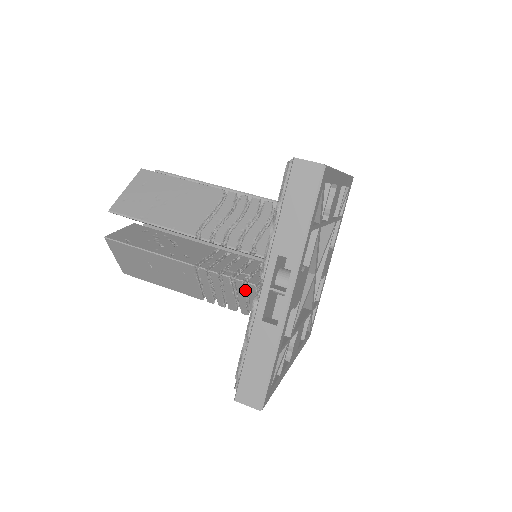
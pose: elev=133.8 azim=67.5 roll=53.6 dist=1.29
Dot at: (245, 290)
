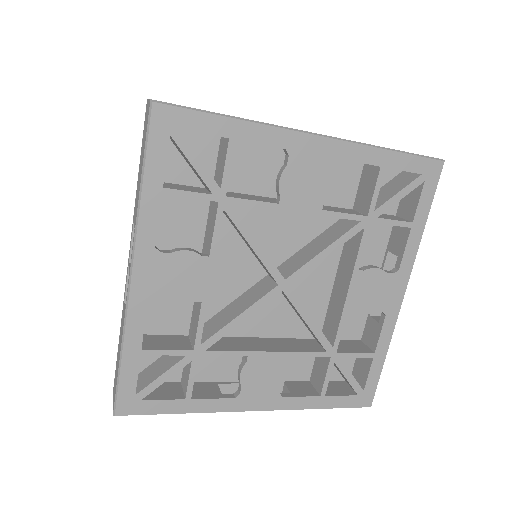
Dot at: occluded
